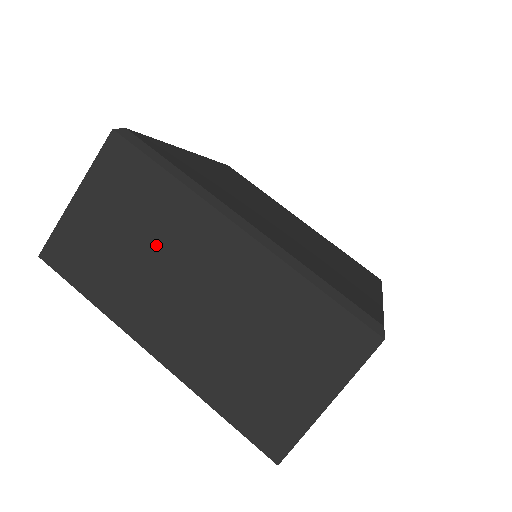
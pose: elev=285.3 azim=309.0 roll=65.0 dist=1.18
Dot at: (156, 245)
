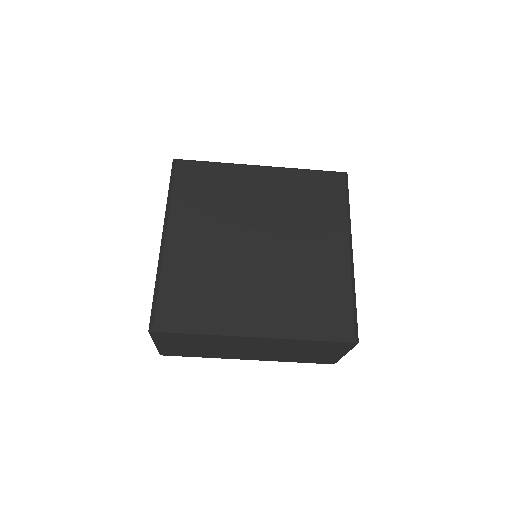
Dot at: (217, 346)
